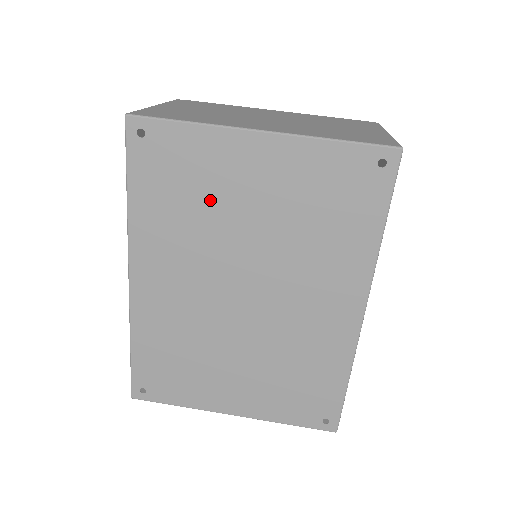
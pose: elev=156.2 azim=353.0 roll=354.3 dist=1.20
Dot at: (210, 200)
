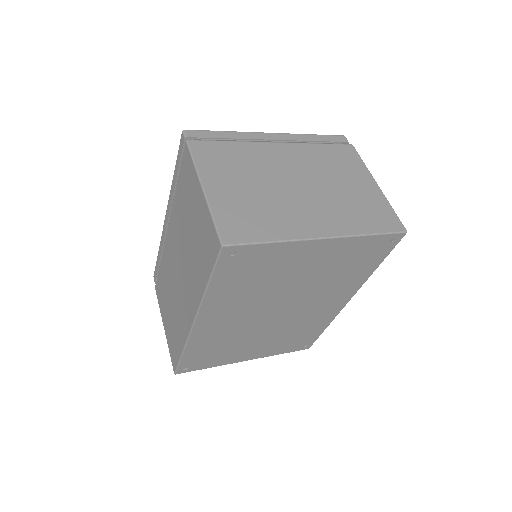
Dot at: (273, 277)
